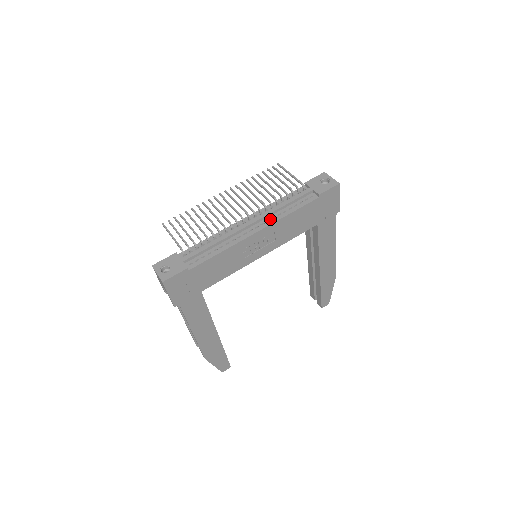
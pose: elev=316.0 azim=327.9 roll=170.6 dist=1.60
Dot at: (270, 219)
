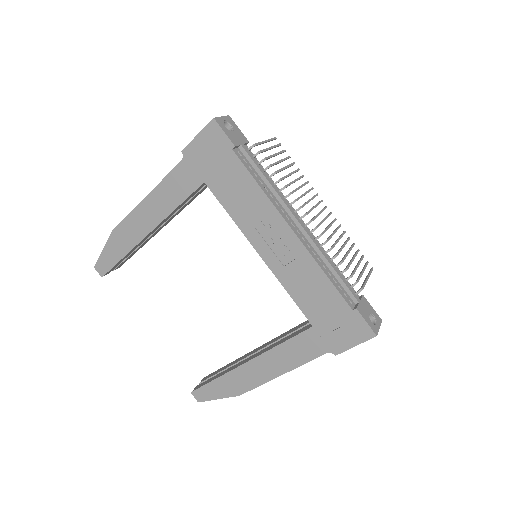
Dot at: (311, 248)
